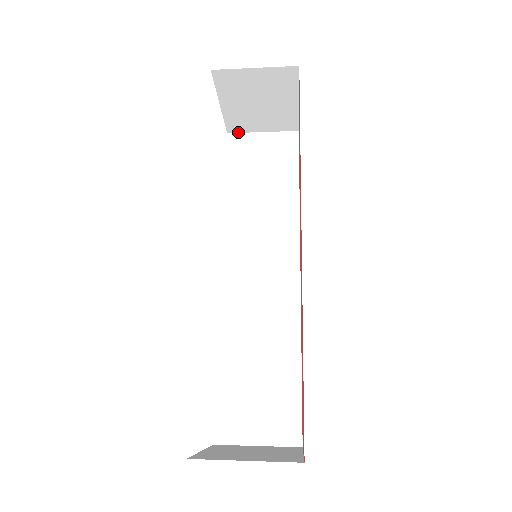
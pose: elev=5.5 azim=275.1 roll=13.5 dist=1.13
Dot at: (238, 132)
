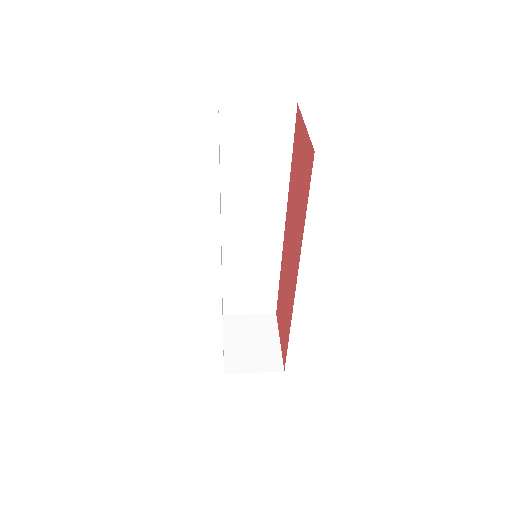
Dot at: occluded
